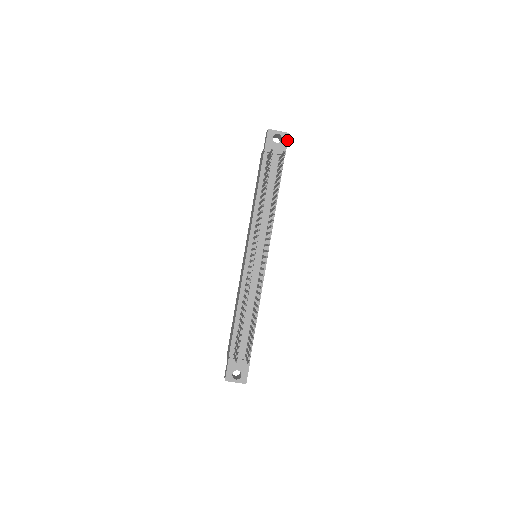
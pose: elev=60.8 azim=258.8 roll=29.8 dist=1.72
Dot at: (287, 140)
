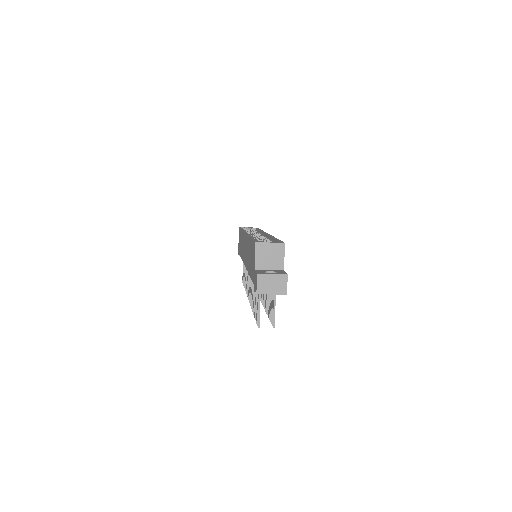
Dot at: occluded
